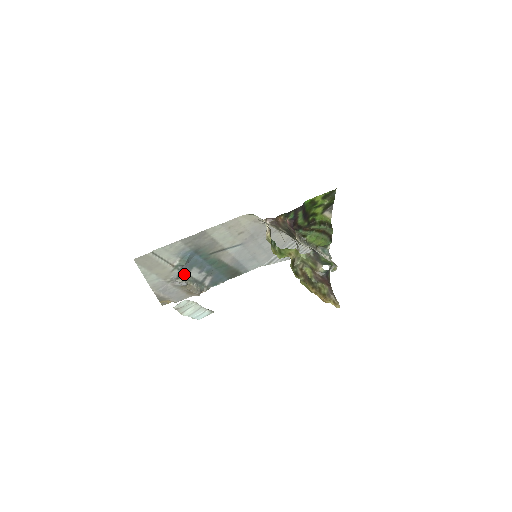
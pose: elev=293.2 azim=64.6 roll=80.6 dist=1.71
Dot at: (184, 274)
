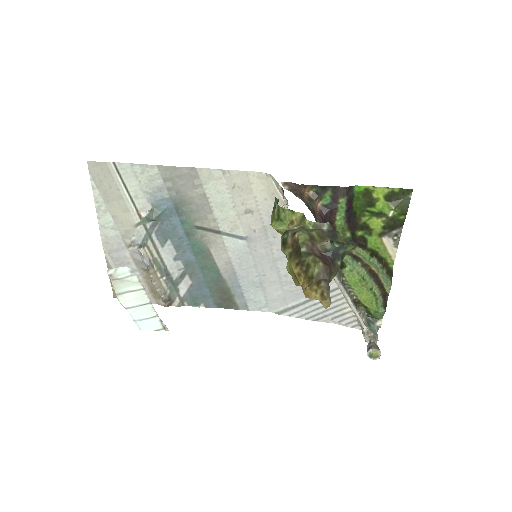
Dot at: (152, 245)
